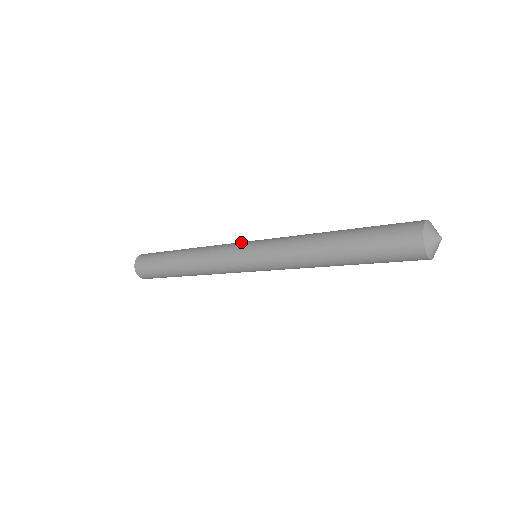
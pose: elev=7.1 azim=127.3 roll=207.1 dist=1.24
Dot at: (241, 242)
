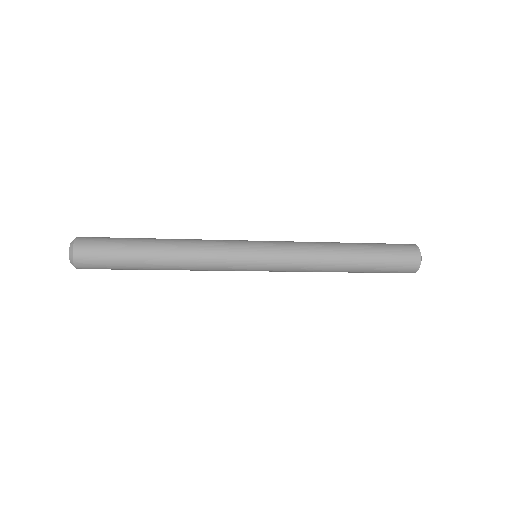
Dot at: (242, 240)
